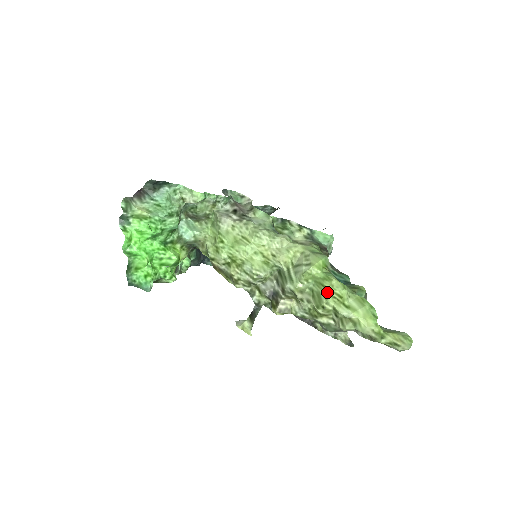
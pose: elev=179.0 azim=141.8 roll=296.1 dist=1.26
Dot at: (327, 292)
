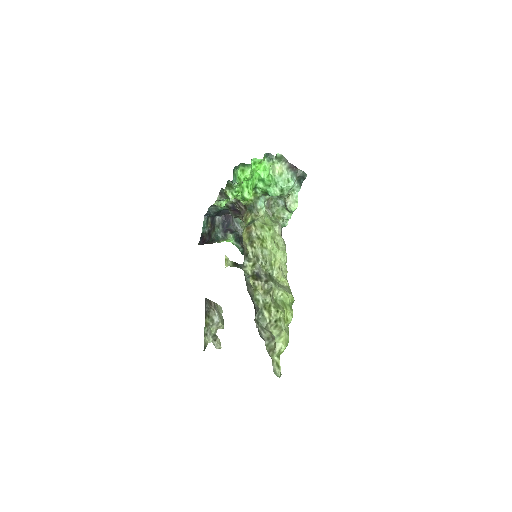
Dot at: (285, 310)
